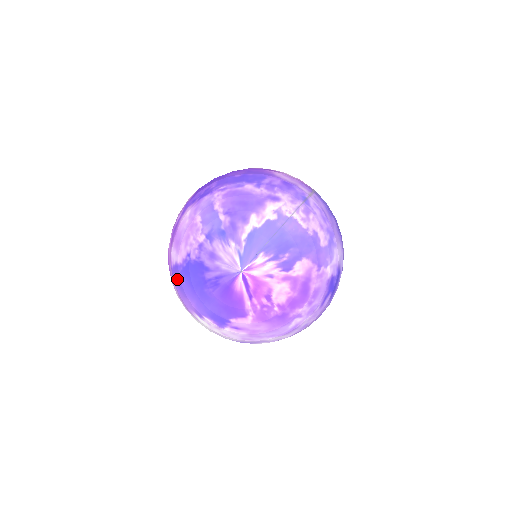
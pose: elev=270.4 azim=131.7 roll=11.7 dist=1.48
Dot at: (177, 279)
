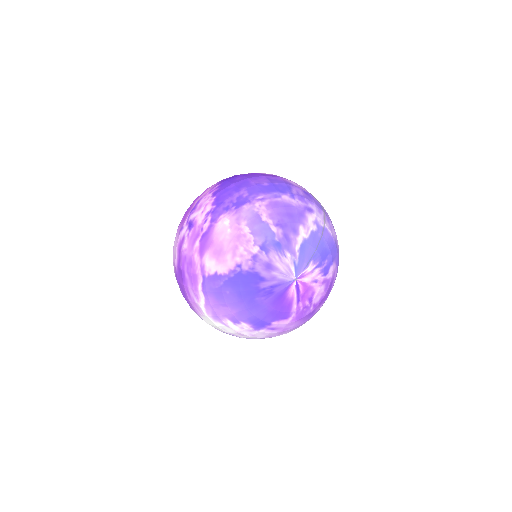
Dot at: (215, 289)
